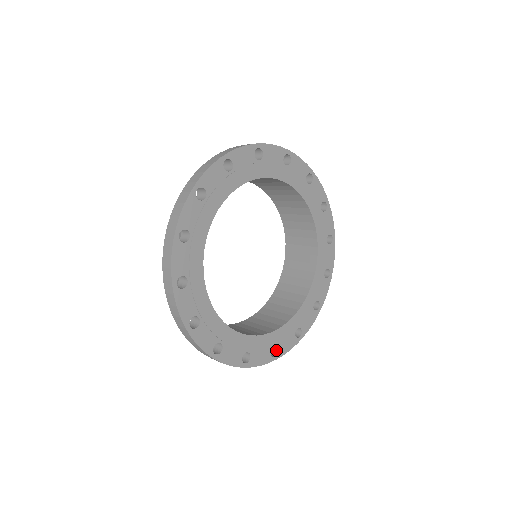
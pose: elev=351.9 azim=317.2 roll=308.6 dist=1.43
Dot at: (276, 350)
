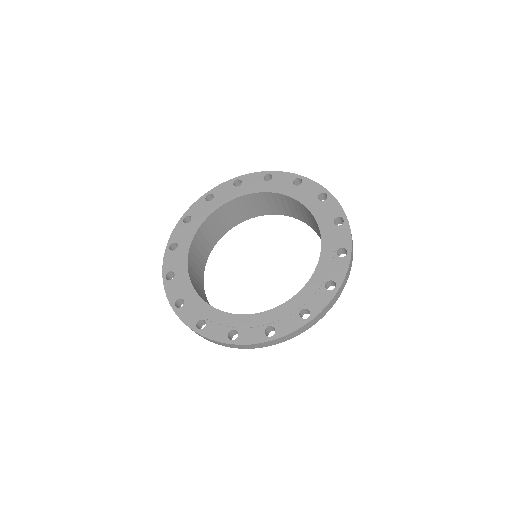
Dot at: (334, 283)
